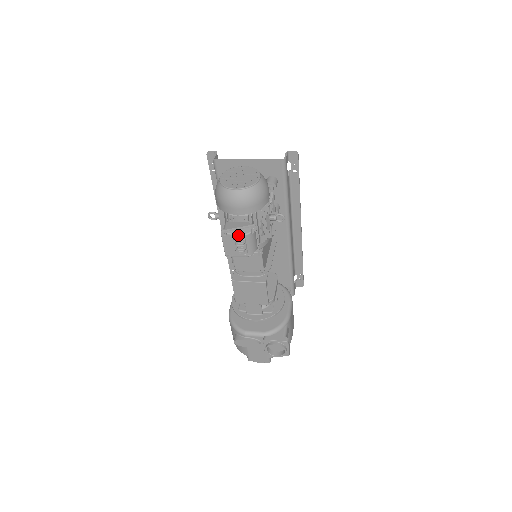
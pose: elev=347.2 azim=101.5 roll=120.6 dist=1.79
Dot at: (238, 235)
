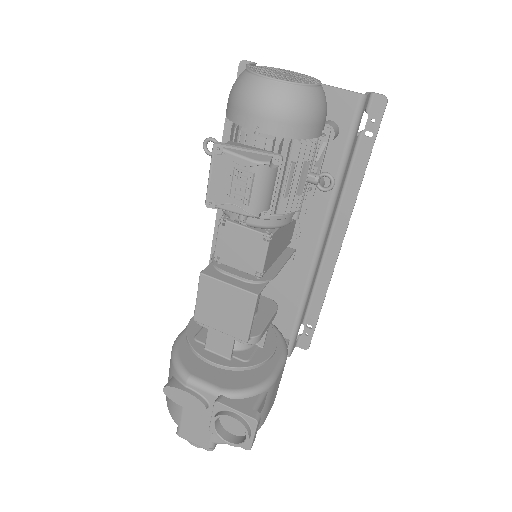
Dot at: (244, 159)
